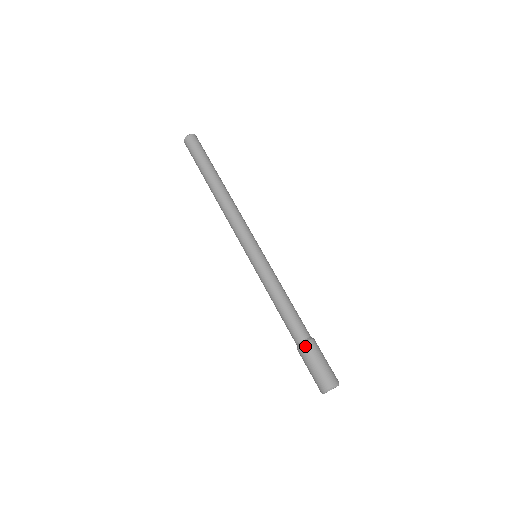
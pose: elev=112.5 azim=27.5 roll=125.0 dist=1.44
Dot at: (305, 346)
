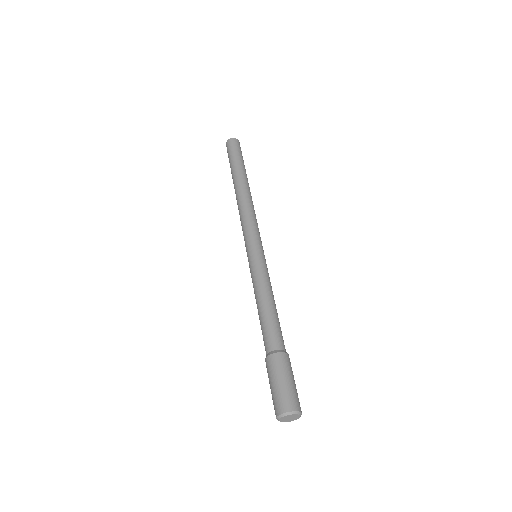
Dot at: (270, 358)
